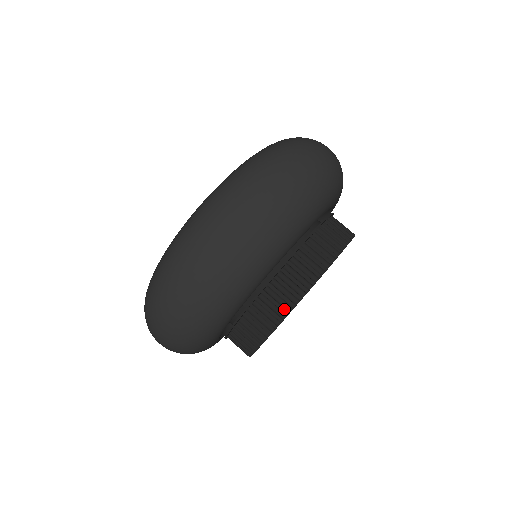
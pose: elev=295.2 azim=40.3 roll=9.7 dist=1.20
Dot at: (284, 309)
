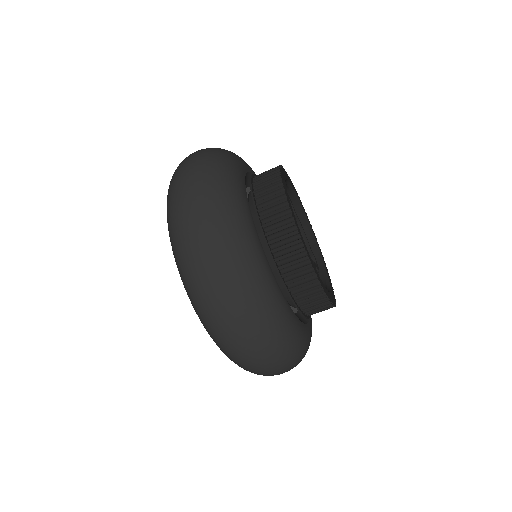
Dot at: (277, 187)
